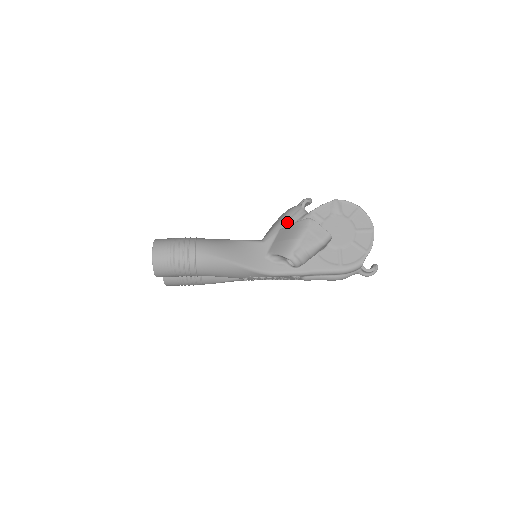
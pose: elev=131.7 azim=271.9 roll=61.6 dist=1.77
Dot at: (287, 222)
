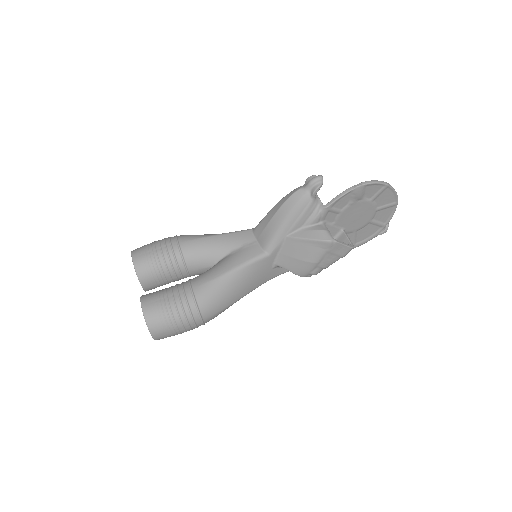
Dot at: (295, 225)
